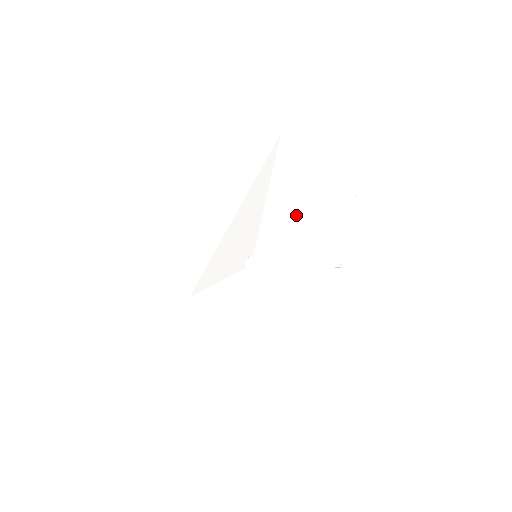
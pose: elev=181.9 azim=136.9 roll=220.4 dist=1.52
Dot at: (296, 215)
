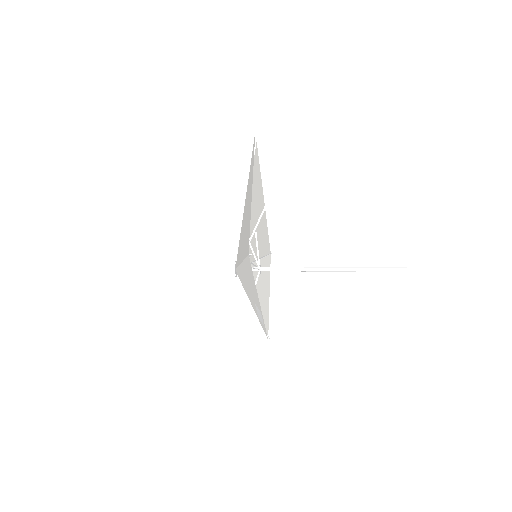
Dot at: (243, 242)
